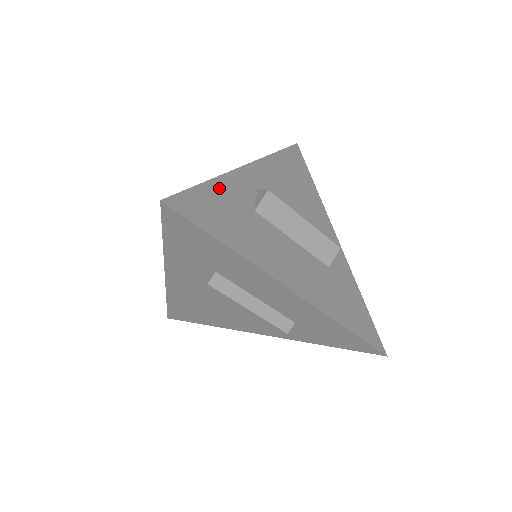
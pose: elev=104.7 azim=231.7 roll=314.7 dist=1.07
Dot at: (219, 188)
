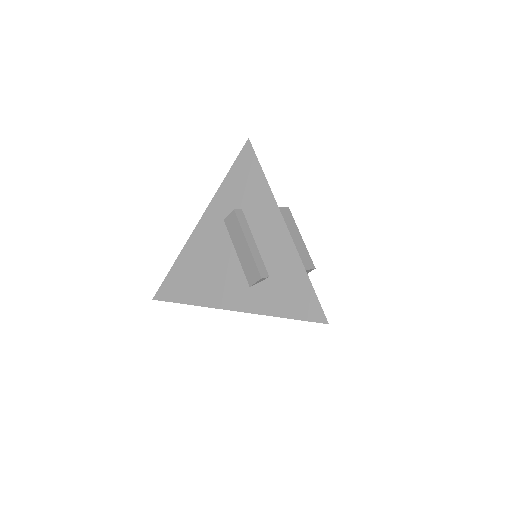
Dot at: occluded
